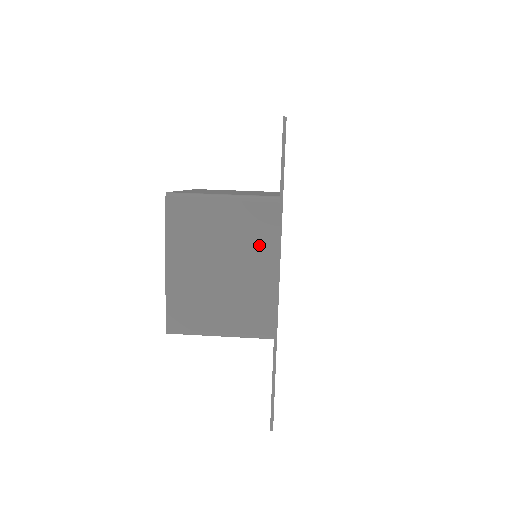
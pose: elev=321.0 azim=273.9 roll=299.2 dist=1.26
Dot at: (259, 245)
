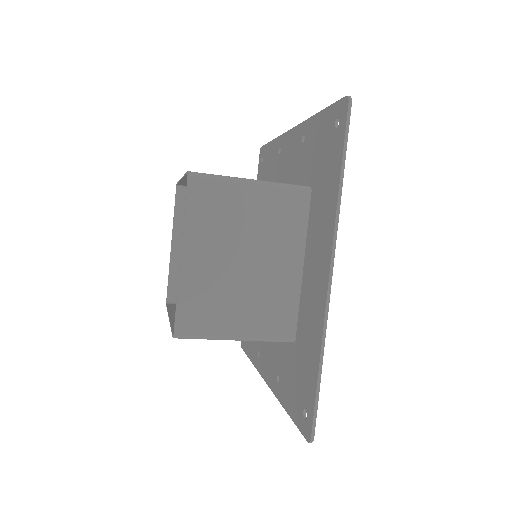
Dot at: (287, 237)
